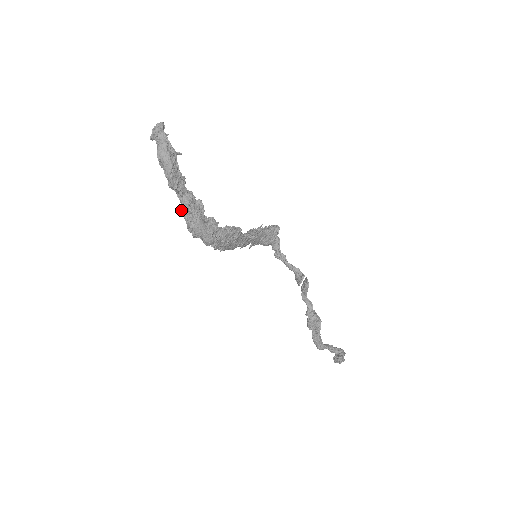
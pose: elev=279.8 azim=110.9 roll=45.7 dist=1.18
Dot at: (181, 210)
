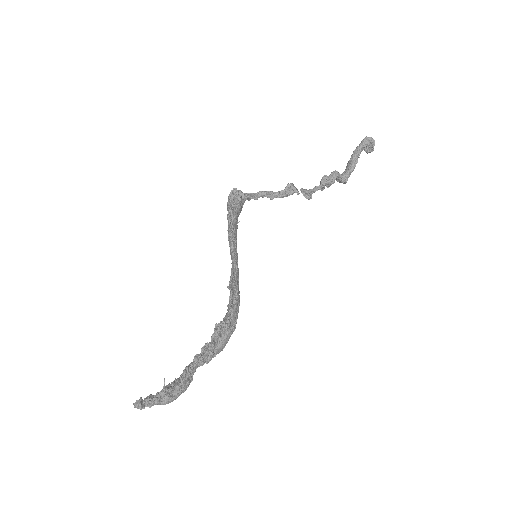
Dot at: occluded
